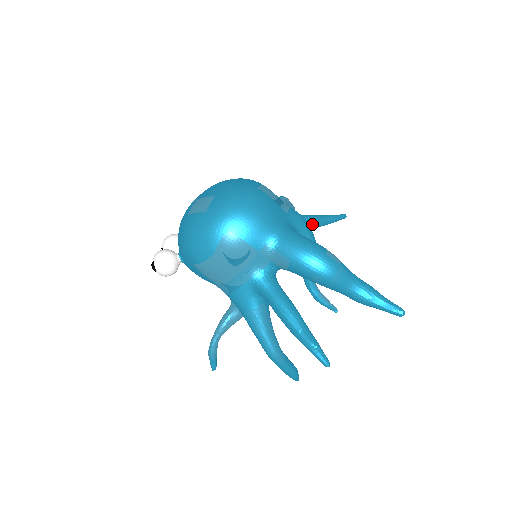
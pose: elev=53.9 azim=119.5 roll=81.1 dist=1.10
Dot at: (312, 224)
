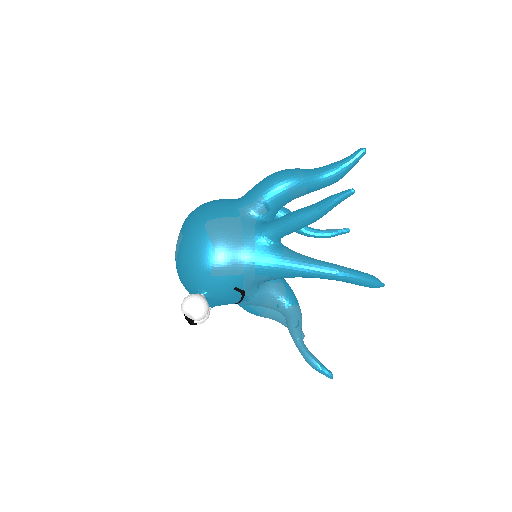
Dot at: occluded
